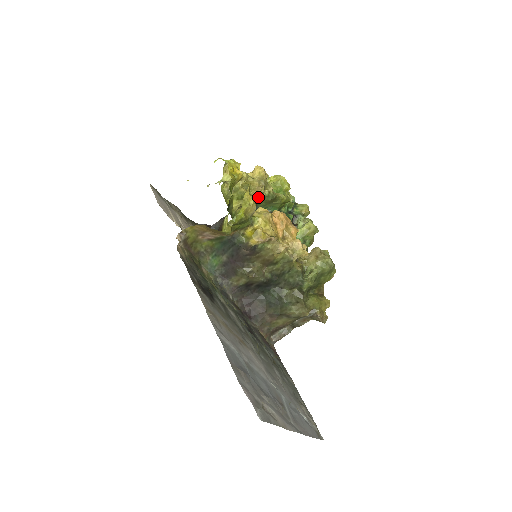
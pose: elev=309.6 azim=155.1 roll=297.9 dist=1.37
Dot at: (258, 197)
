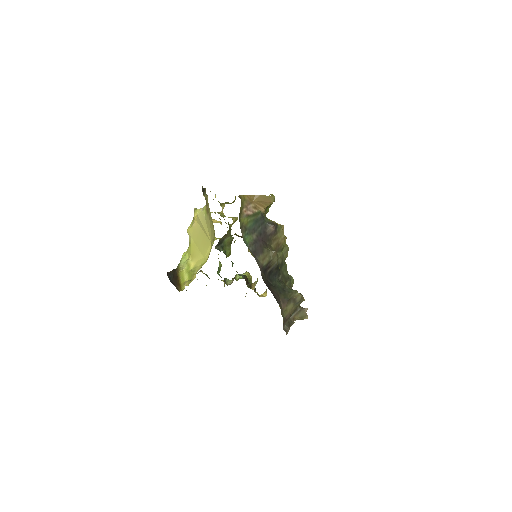
Dot at: (230, 230)
